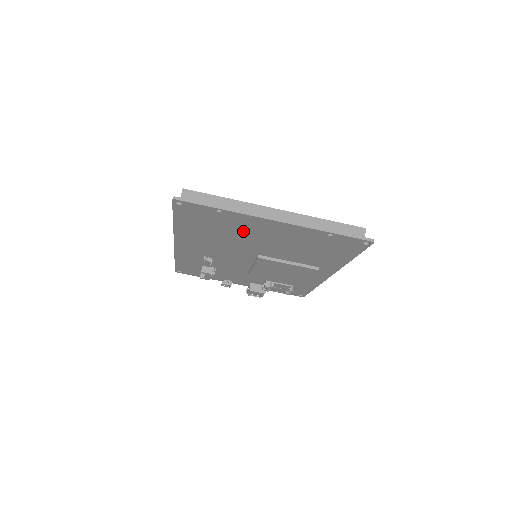
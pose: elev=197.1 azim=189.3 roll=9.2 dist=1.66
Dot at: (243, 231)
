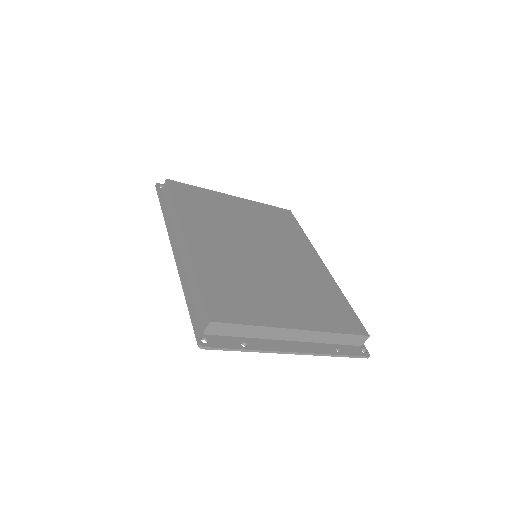
Dot at: occluded
